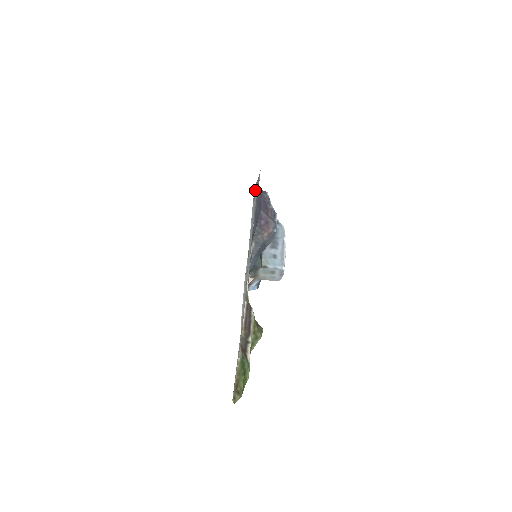
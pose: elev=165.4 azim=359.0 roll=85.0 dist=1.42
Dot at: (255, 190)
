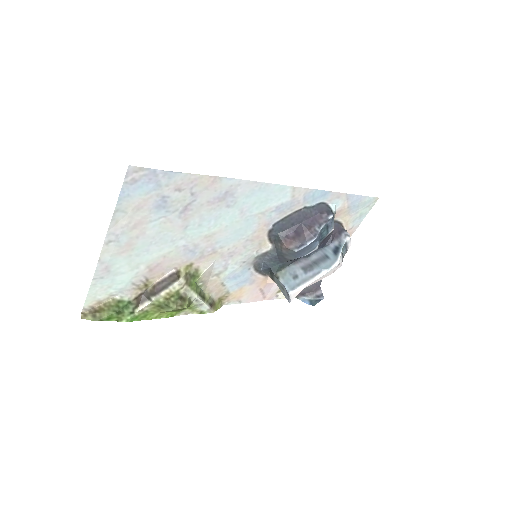
Dot at: (199, 176)
